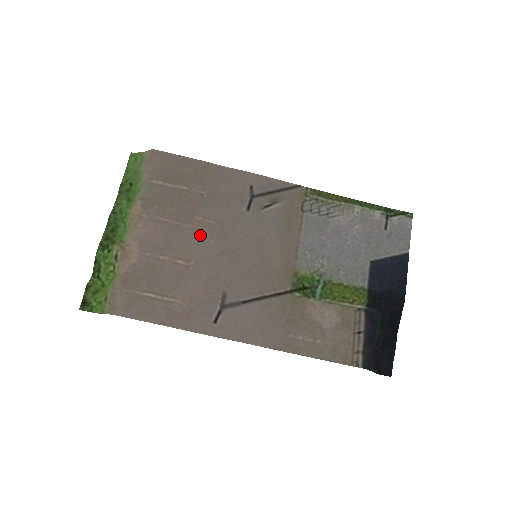
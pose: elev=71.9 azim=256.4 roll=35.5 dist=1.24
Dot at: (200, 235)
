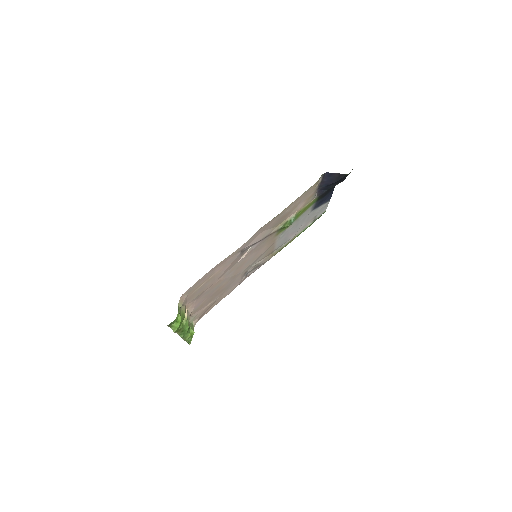
Dot at: (224, 283)
